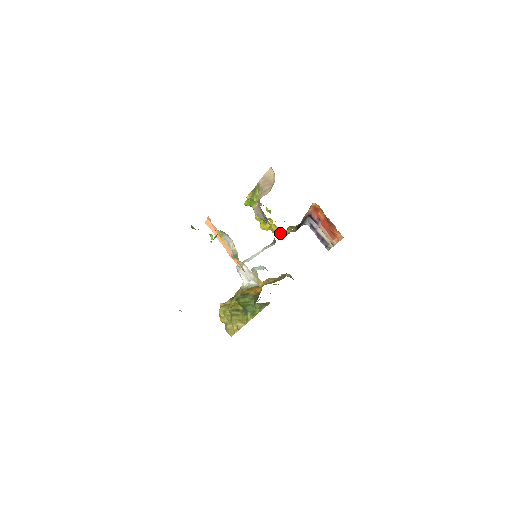
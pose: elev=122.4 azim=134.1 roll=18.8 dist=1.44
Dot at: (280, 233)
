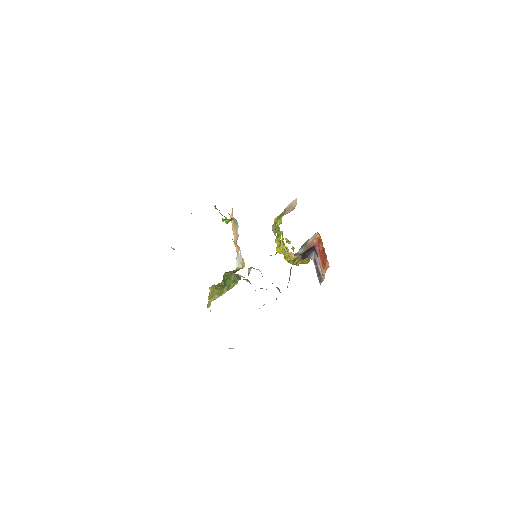
Dot at: (289, 259)
